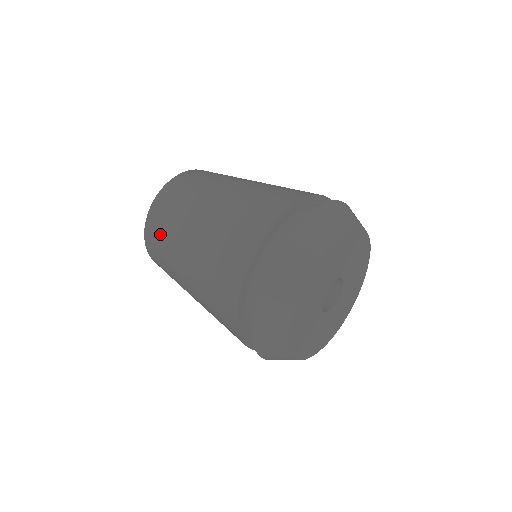
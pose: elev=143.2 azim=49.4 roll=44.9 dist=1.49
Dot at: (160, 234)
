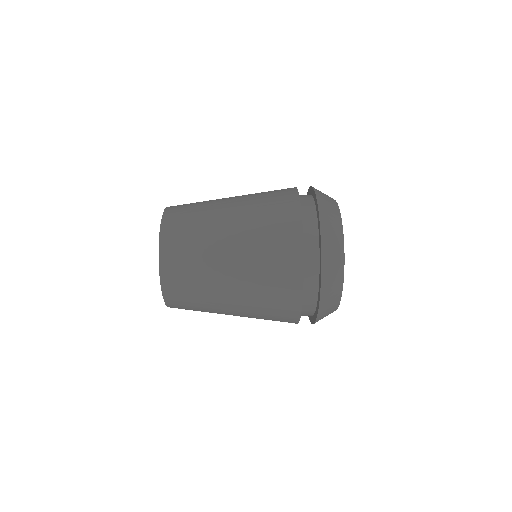
Dot at: (186, 270)
